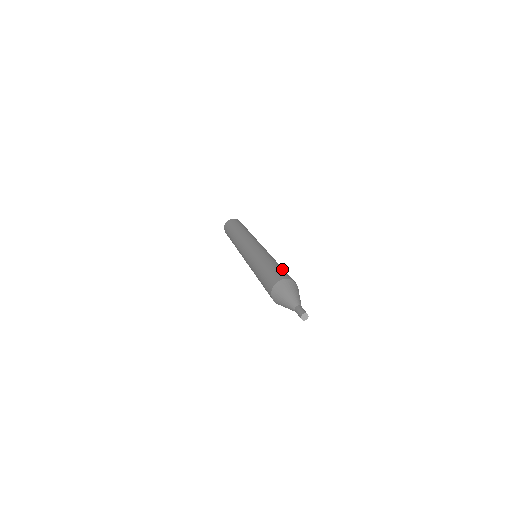
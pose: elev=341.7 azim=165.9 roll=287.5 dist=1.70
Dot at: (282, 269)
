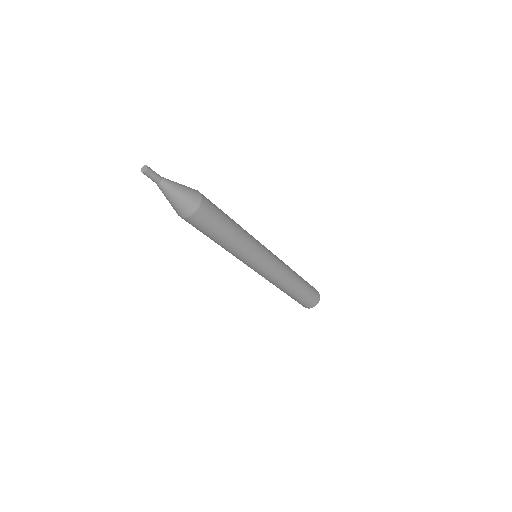
Dot at: occluded
